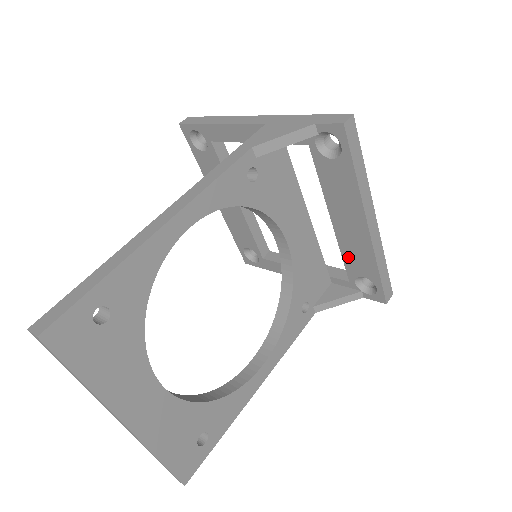
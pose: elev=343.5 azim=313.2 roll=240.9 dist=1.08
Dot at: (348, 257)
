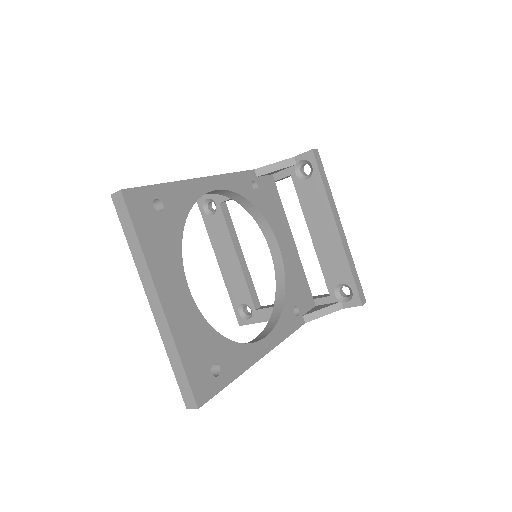
Dot at: (326, 267)
